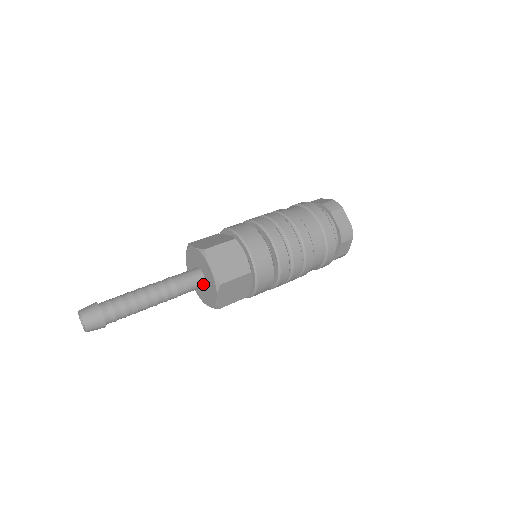
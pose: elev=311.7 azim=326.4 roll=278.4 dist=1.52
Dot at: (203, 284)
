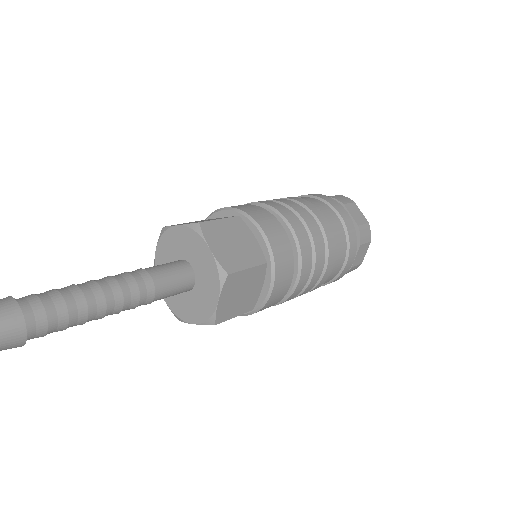
Dot at: (191, 284)
